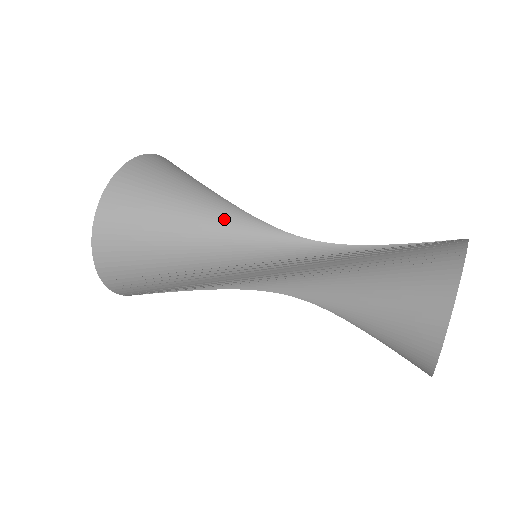
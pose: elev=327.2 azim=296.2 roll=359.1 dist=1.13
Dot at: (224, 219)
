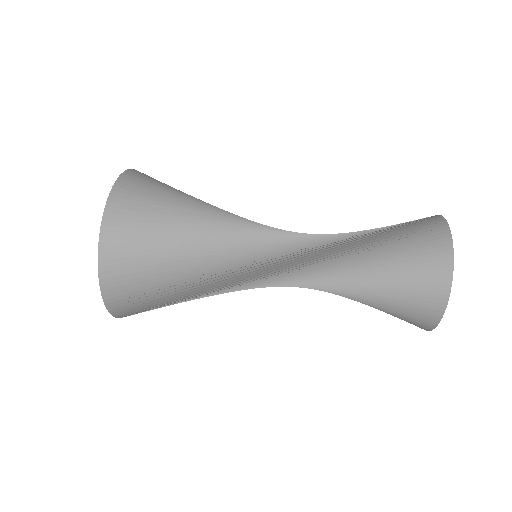
Dot at: (224, 253)
